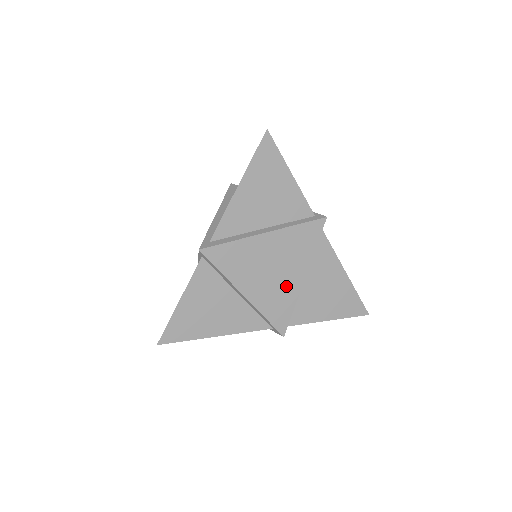
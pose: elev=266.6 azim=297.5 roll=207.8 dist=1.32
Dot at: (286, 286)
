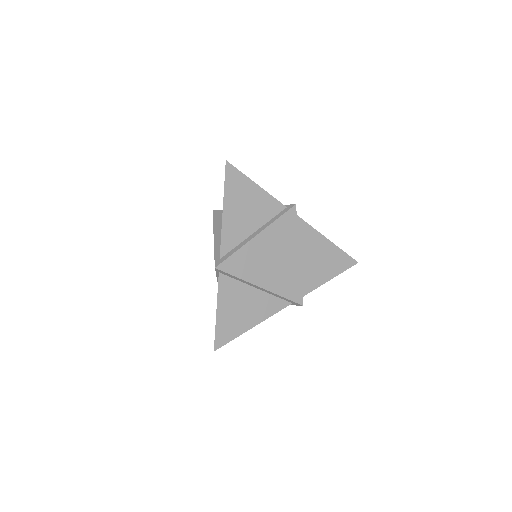
Dot at: (288, 267)
